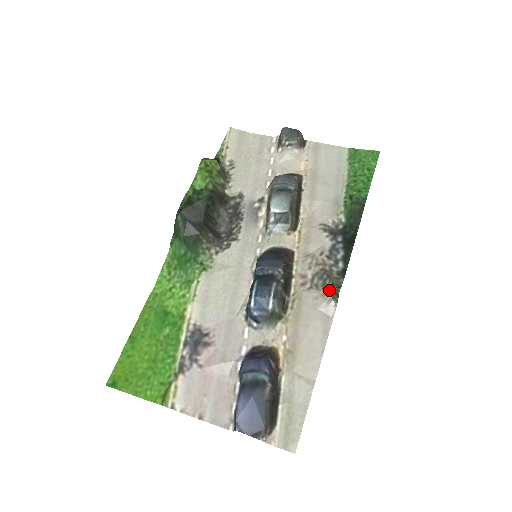
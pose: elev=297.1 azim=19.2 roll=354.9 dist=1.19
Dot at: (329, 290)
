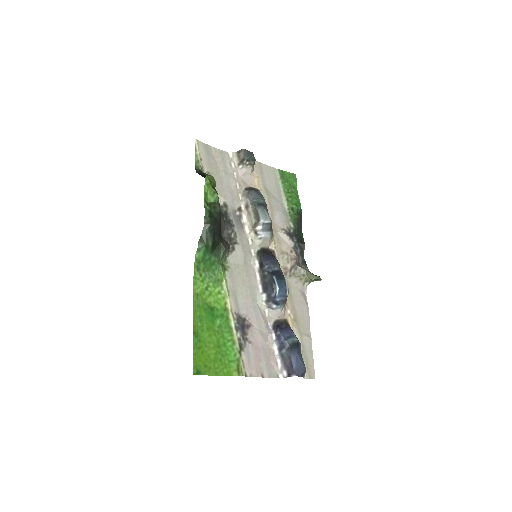
Dot at: (304, 277)
